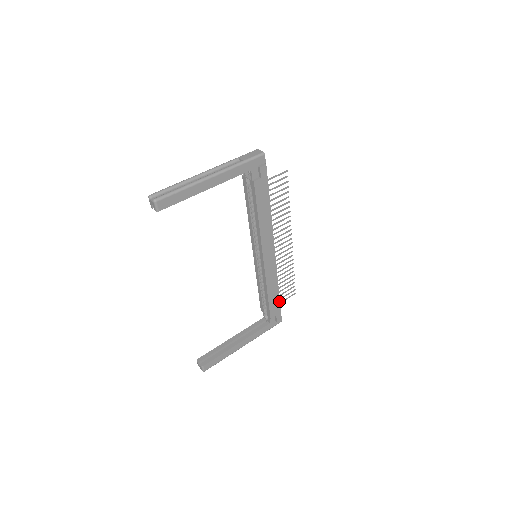
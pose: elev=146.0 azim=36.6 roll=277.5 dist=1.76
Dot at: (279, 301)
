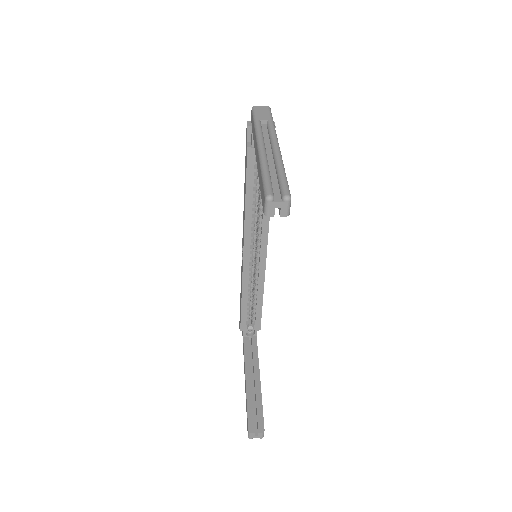
Dot at: occluded
